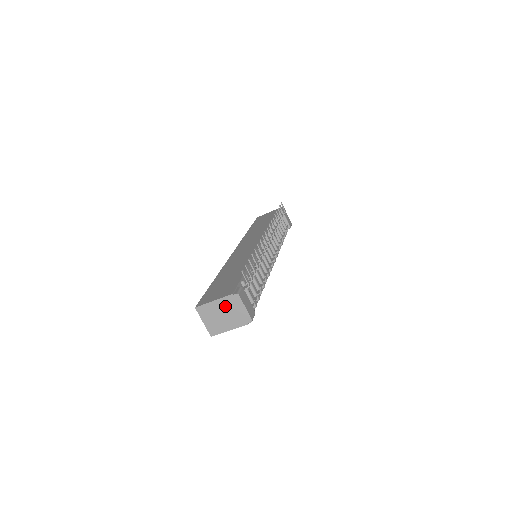
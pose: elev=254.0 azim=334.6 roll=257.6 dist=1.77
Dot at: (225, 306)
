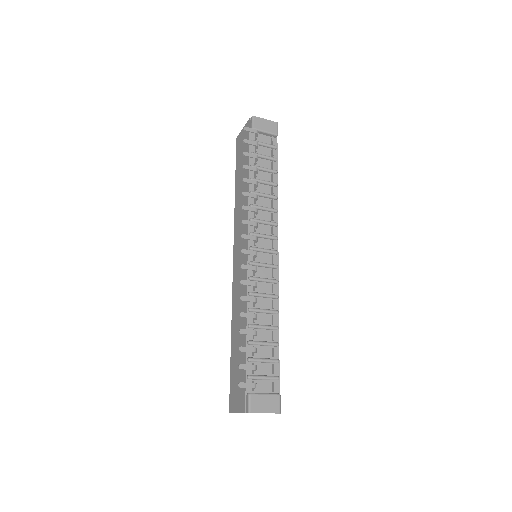
Dot at: occluded
